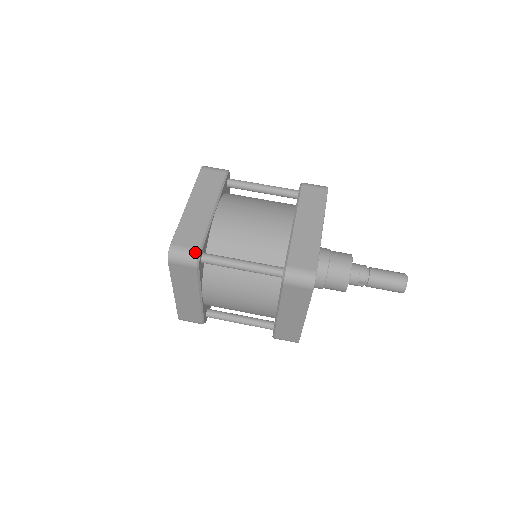
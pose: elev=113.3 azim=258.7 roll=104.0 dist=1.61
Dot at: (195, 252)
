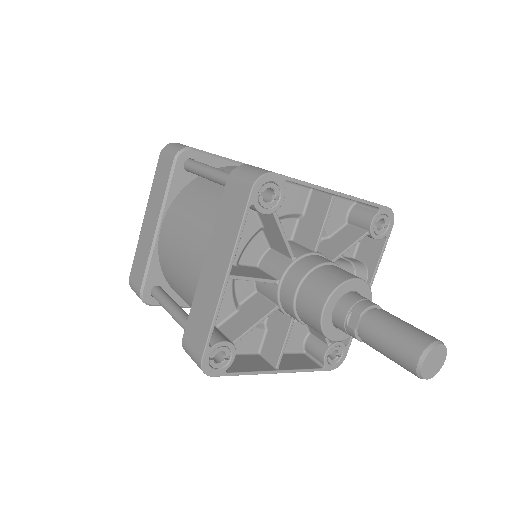
Dot at: (186, 146)
